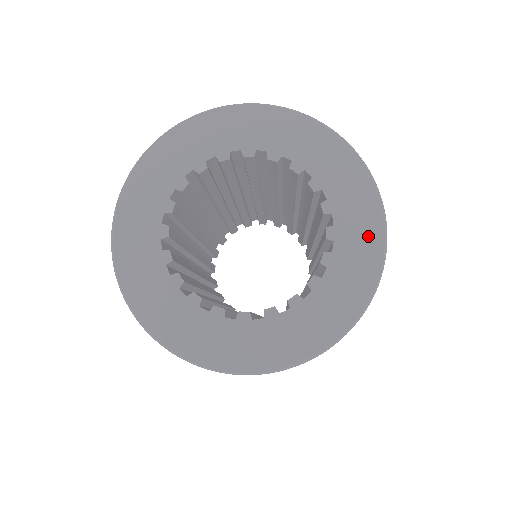
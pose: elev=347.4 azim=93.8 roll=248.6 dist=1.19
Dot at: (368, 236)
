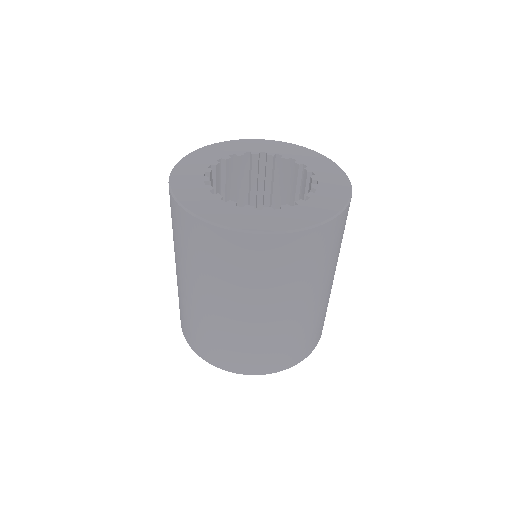
Dot at: (338, 178)
